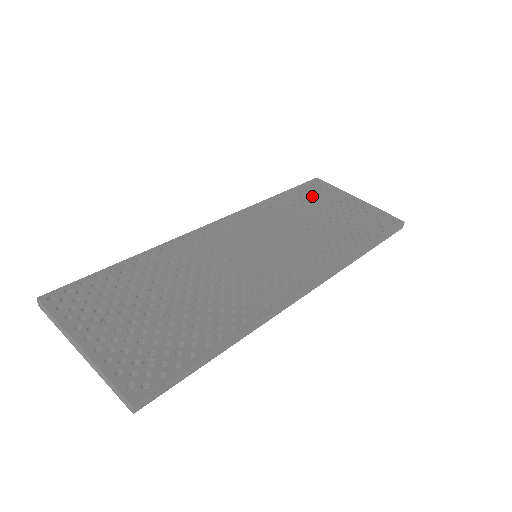
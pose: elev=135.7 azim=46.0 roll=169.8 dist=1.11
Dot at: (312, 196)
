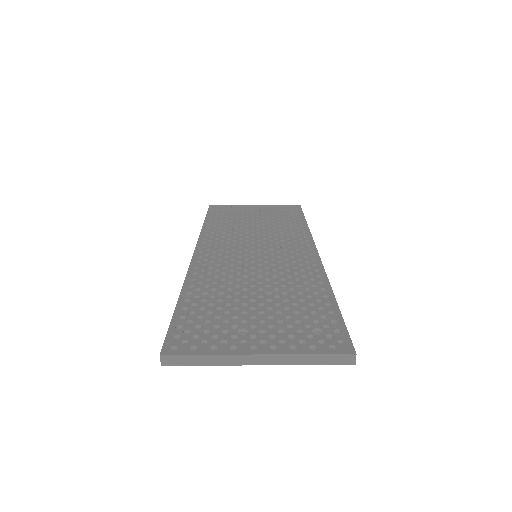
Dot at: (227, 214)
